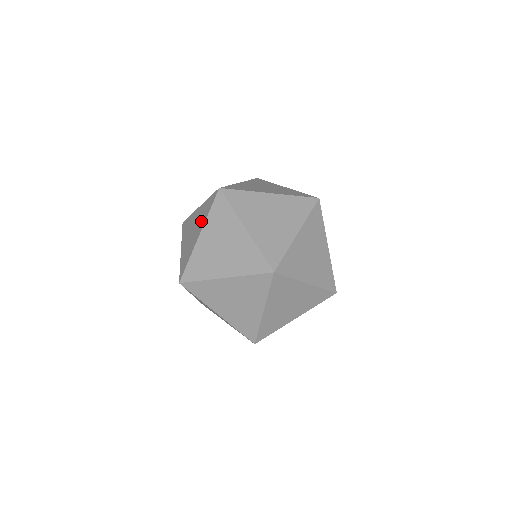
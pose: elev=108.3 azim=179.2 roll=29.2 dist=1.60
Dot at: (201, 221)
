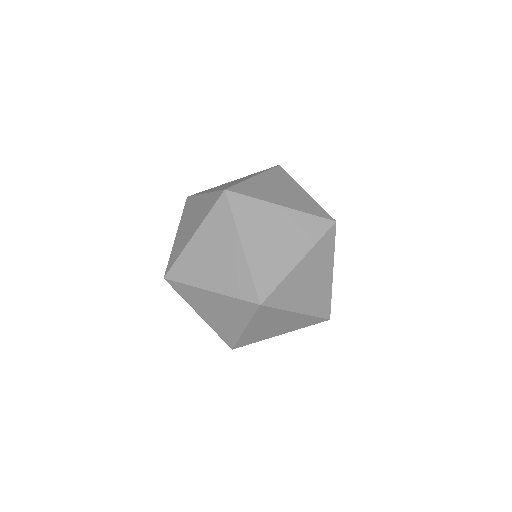
Dot at: (199, 217)
